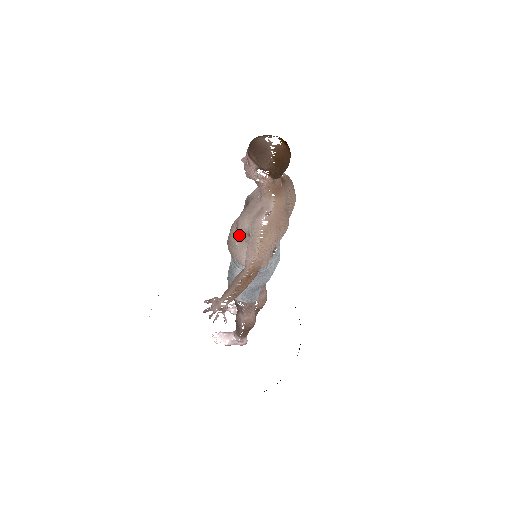
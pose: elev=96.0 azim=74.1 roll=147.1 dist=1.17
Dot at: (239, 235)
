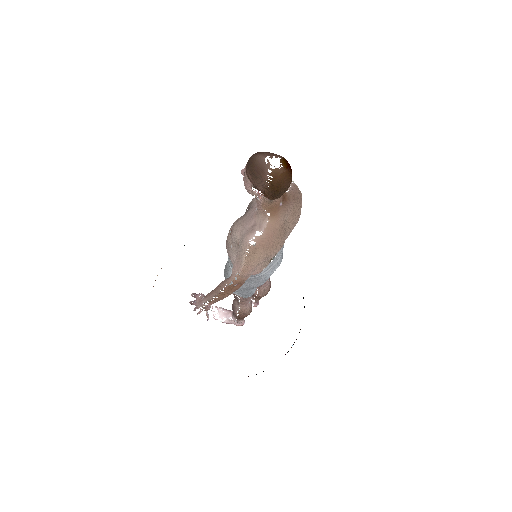
Dot at: occluded
